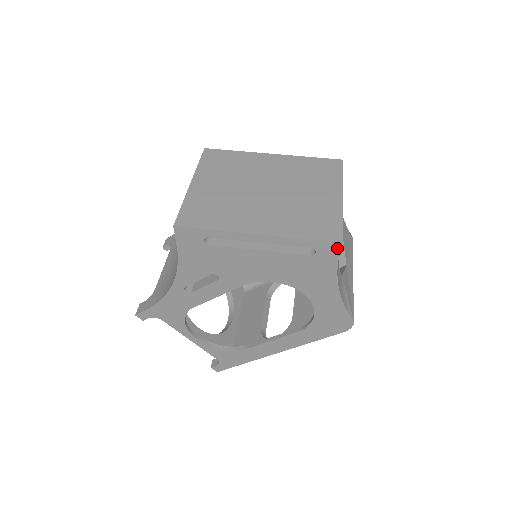
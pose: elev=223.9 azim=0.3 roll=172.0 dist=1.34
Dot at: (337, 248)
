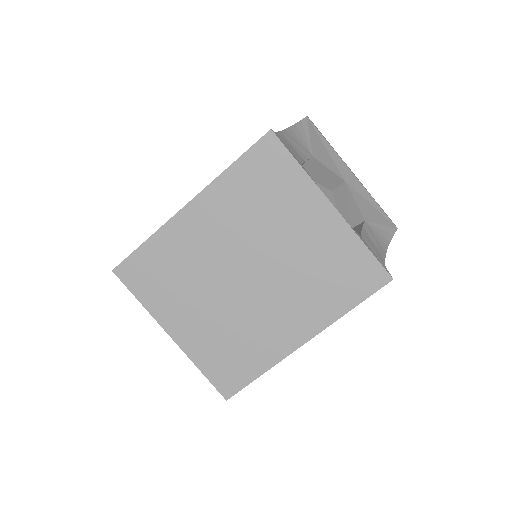
Dot at: (387, 280)
